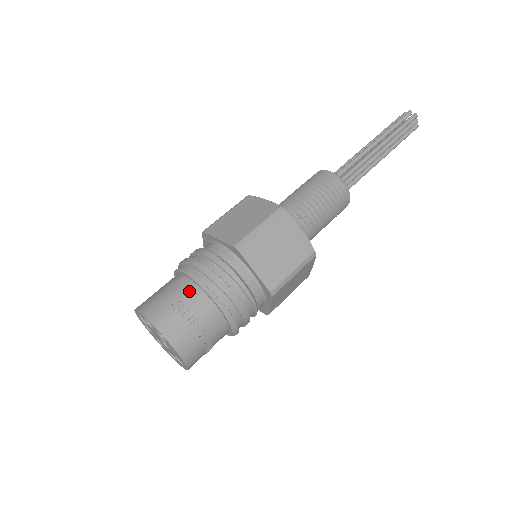
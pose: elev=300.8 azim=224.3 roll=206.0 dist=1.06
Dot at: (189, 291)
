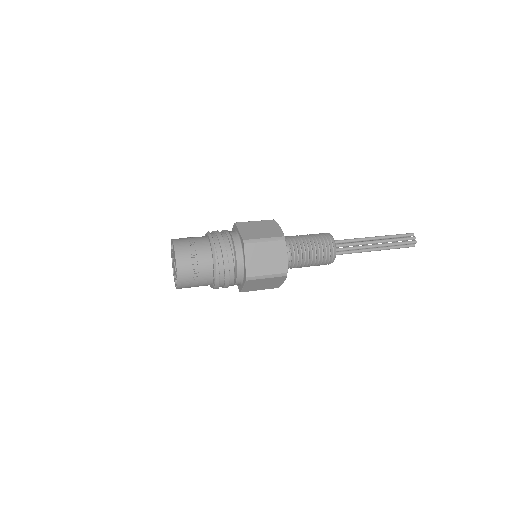
Dot at: occluded
